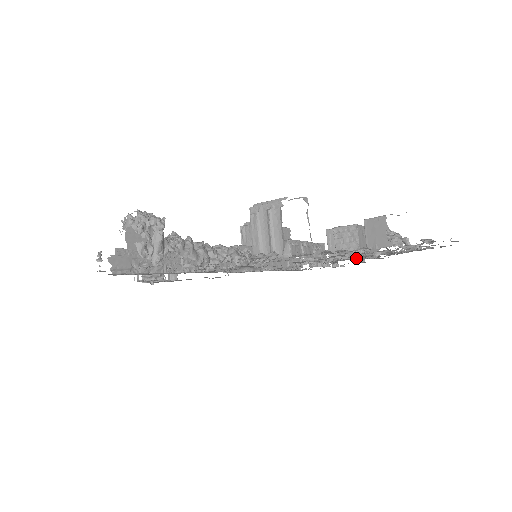
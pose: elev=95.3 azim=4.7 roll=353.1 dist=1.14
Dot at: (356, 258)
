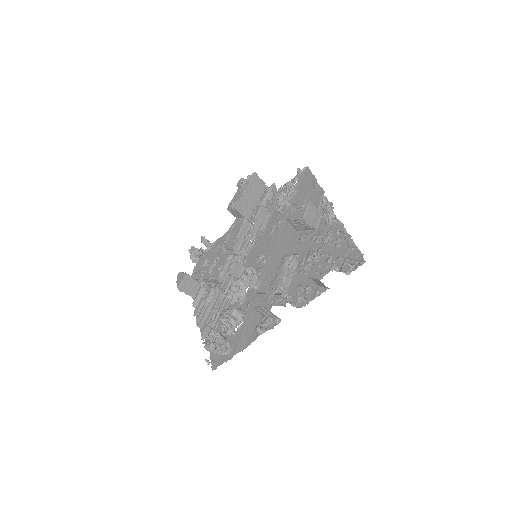
Dot at: (313, 242)
